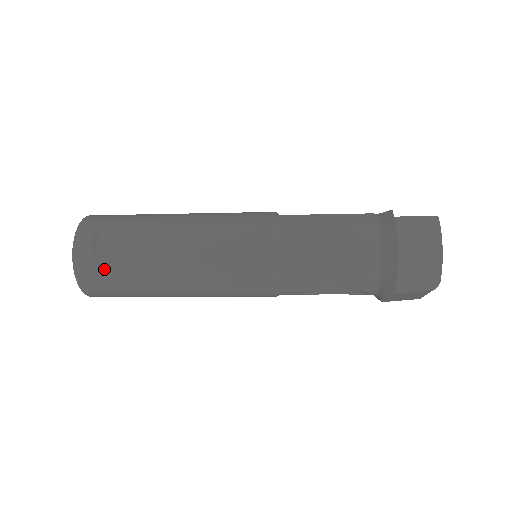
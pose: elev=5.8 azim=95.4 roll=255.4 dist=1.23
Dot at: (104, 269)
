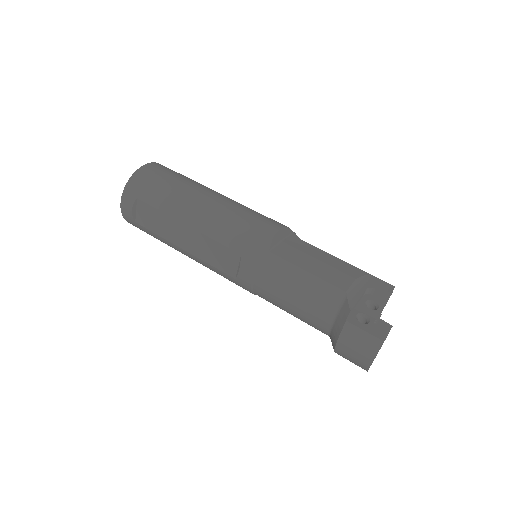
Dot at: (143, 230)
